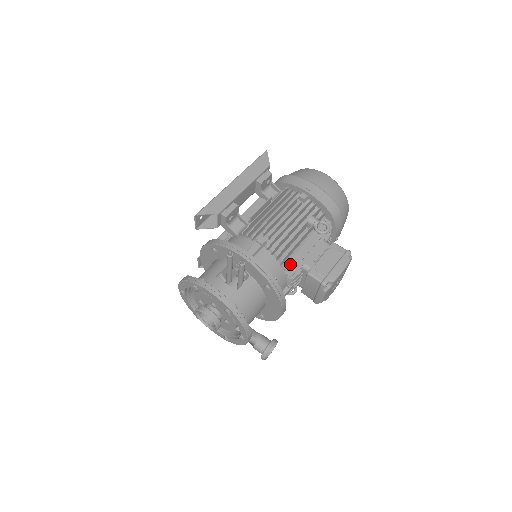
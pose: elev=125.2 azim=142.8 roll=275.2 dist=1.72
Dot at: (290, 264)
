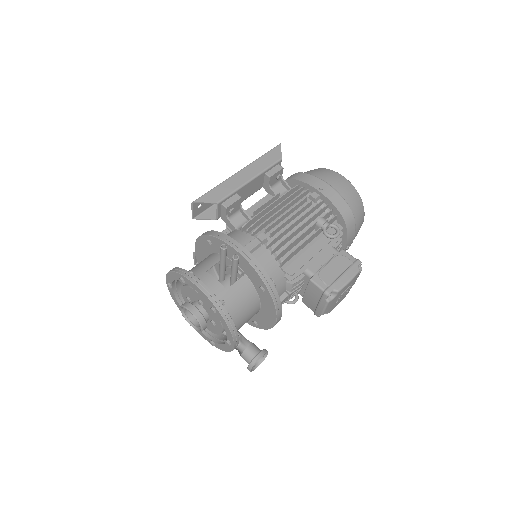
Dot at: (291, 267)
